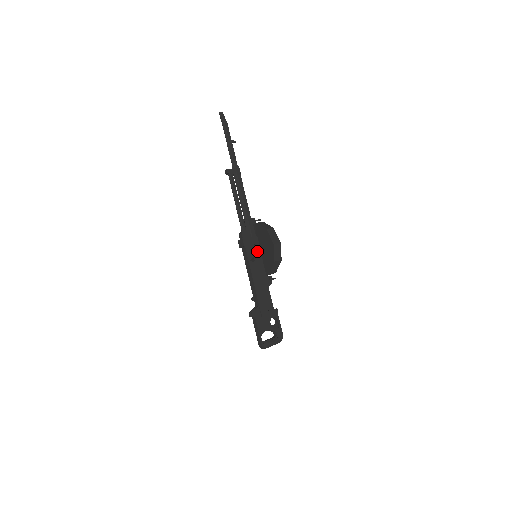
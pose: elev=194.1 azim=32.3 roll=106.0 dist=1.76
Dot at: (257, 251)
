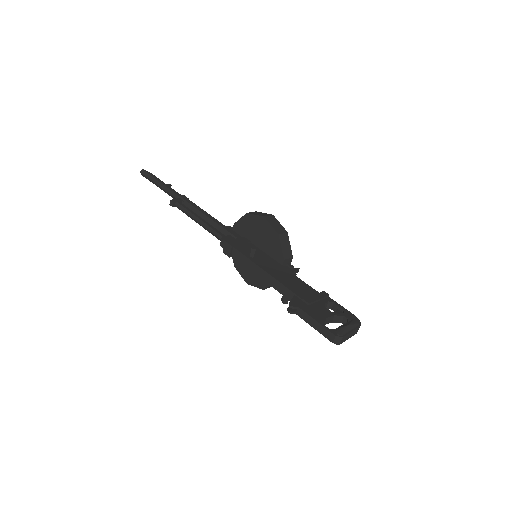
Dot at: occluded
